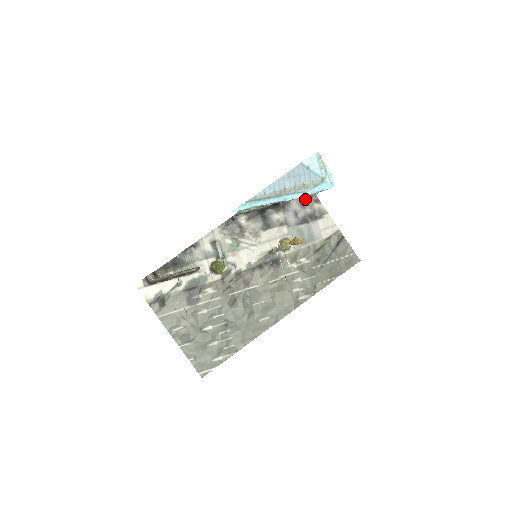
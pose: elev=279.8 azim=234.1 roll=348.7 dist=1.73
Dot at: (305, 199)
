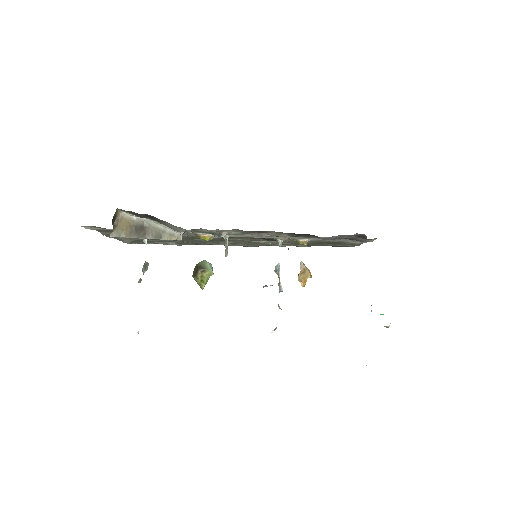
Dot at: (366, 238)
